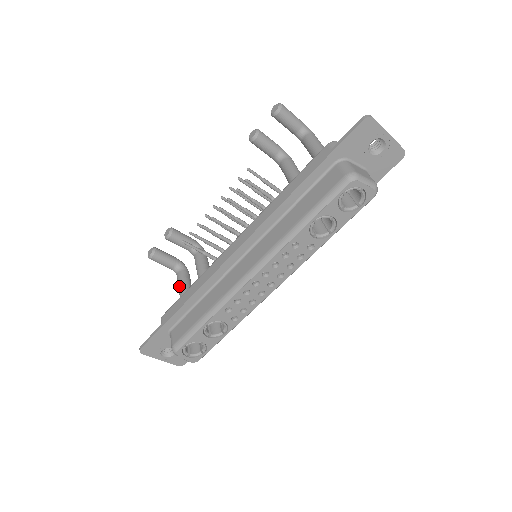
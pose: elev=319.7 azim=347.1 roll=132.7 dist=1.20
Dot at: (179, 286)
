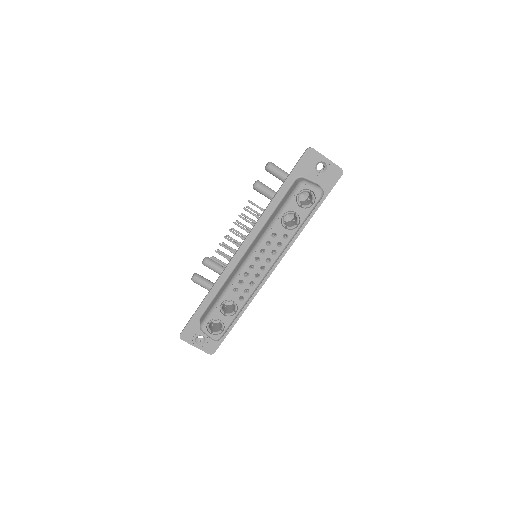
Dot at: occluded
